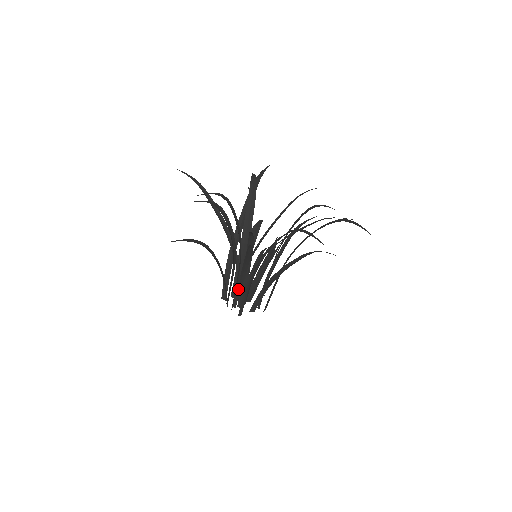
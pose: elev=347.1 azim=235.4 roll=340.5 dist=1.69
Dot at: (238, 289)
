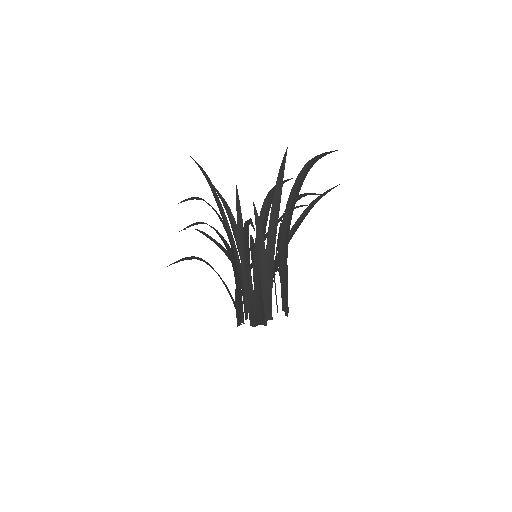
Dot at: (243, 289)
